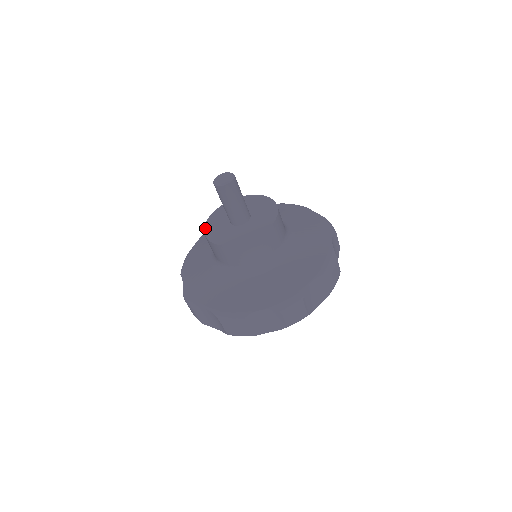
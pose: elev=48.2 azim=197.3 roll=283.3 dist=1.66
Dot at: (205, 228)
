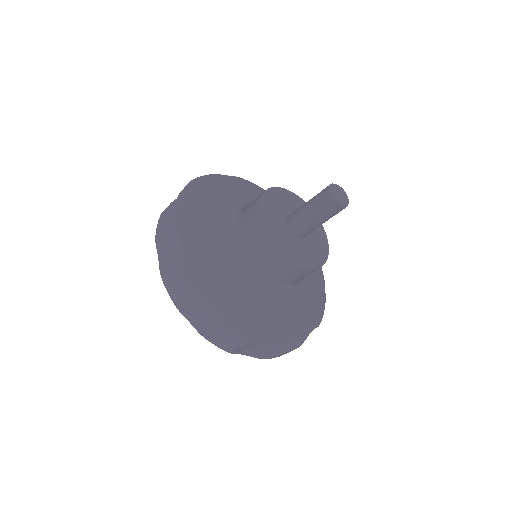
Dot at: (267, 191)
